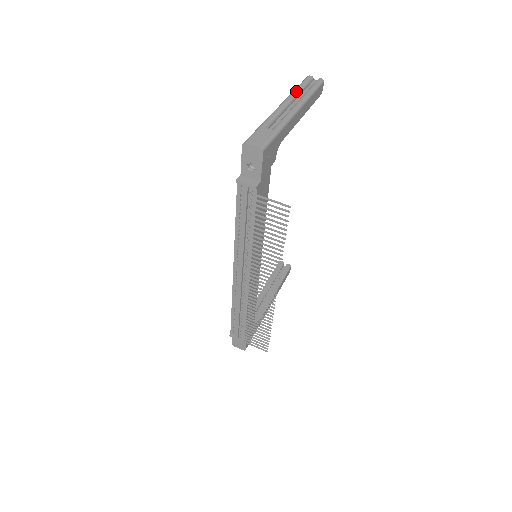
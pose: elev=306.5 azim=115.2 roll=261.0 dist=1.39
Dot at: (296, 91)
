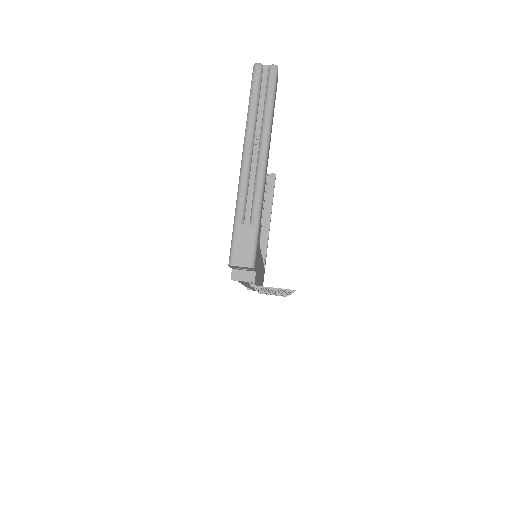
Dot at: (252, 118)
